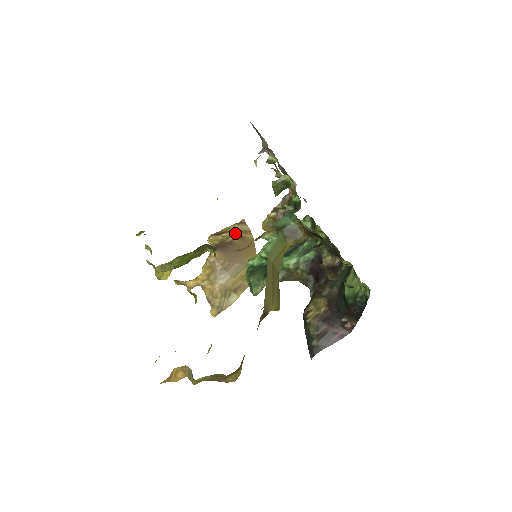
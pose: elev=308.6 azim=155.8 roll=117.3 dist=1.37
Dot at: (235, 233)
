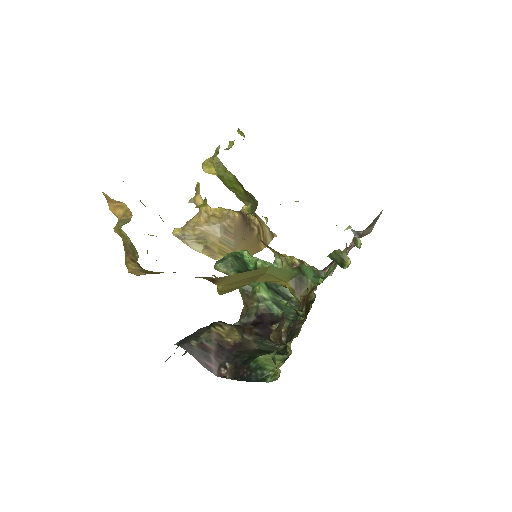
Dot at: (262, 230)
